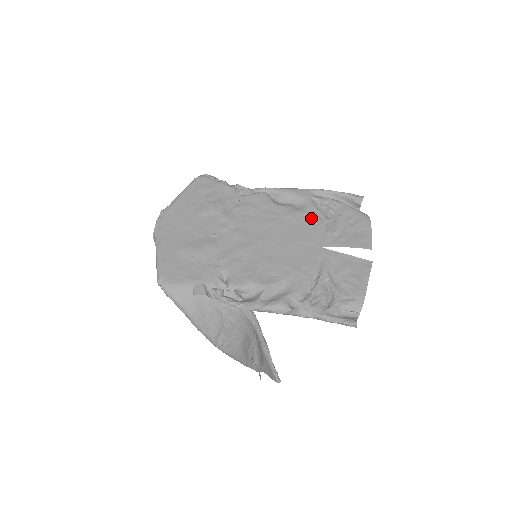
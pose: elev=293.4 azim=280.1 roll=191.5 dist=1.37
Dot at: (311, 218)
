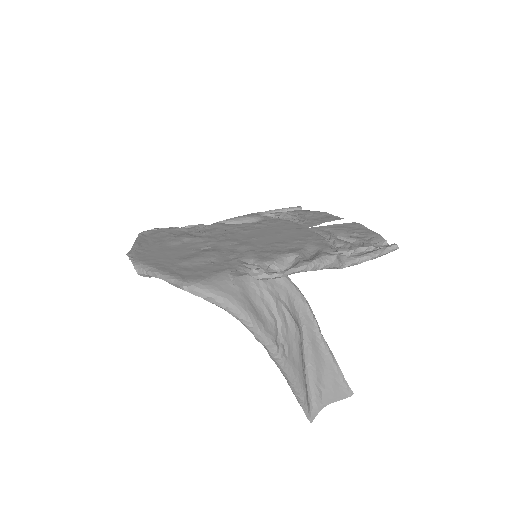
Dot at: (277, 221)
